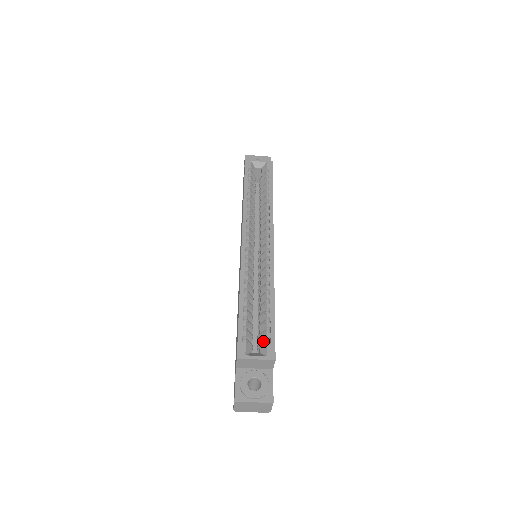
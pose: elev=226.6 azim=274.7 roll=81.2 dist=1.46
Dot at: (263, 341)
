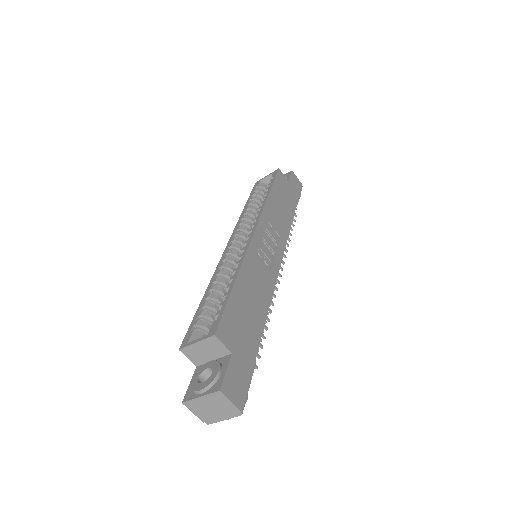
Dot at: occluded
